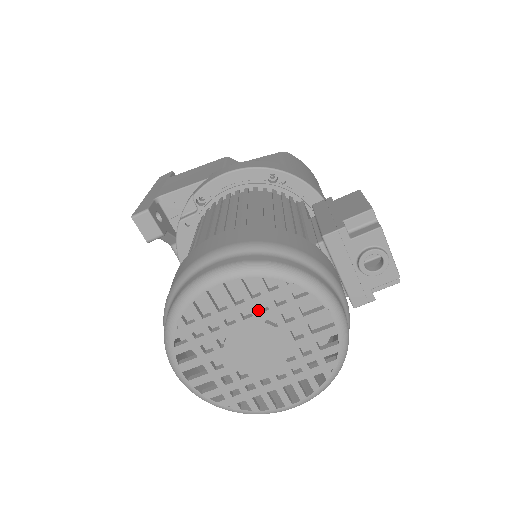
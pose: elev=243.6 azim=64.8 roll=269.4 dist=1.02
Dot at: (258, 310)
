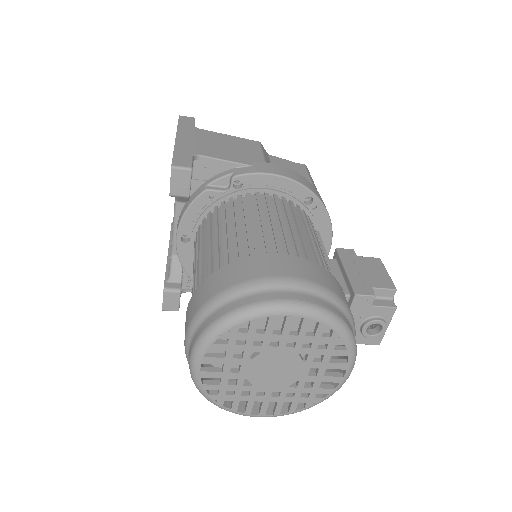
Dot at: (302, 345)
